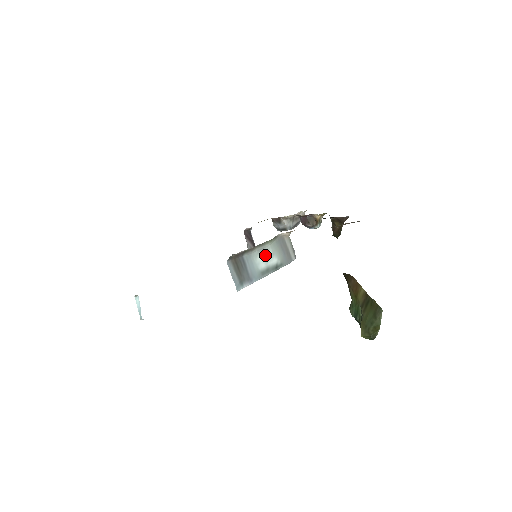
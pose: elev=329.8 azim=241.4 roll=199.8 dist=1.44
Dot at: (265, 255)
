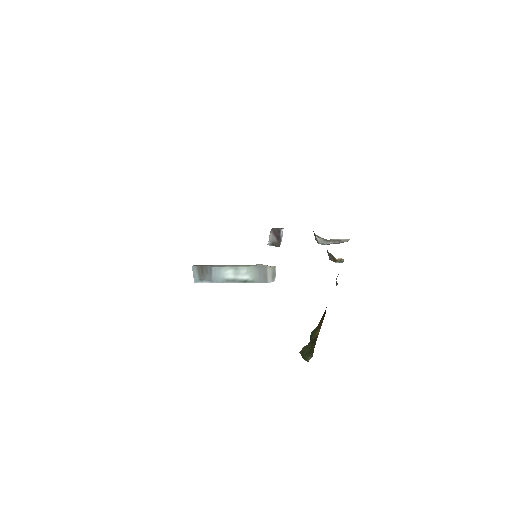
Dot at: (237, 271)
